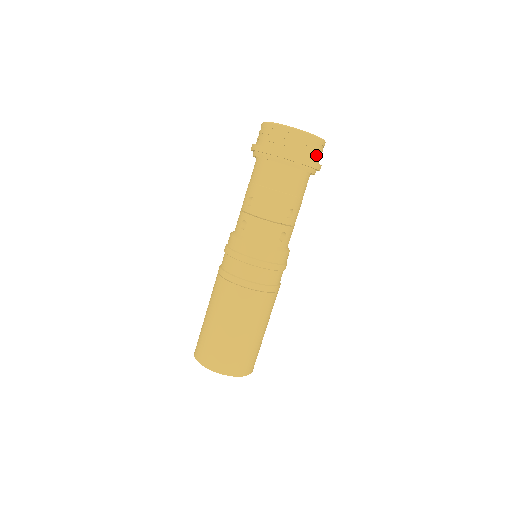
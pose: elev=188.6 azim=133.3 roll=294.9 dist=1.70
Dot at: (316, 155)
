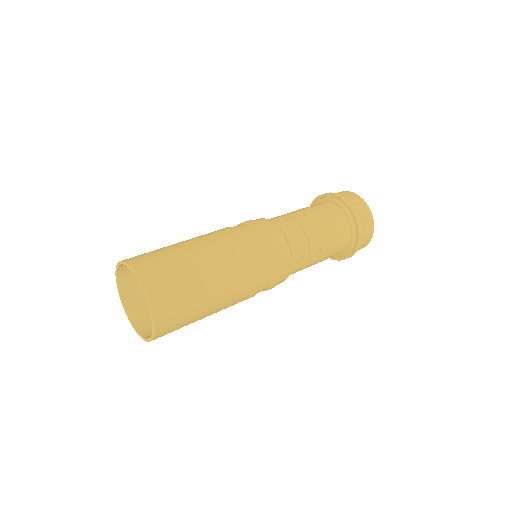
Dot at: (362, 242)
